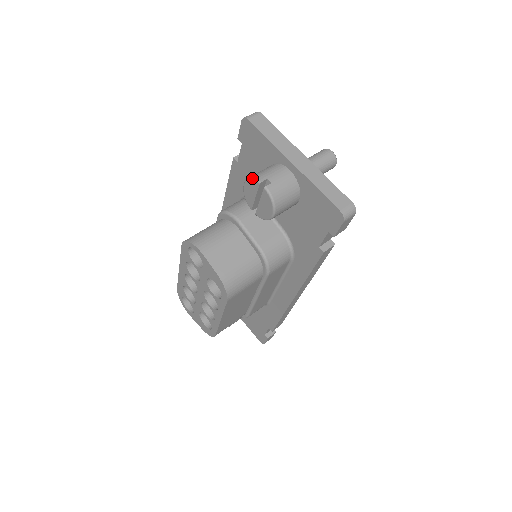
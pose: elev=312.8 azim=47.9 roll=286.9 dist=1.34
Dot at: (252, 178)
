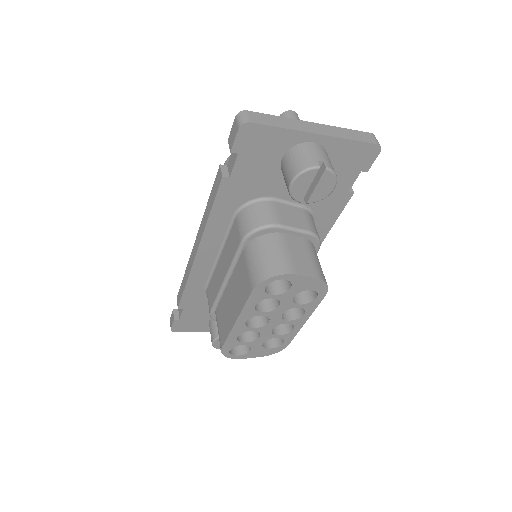
Dot at: (306, 170)
